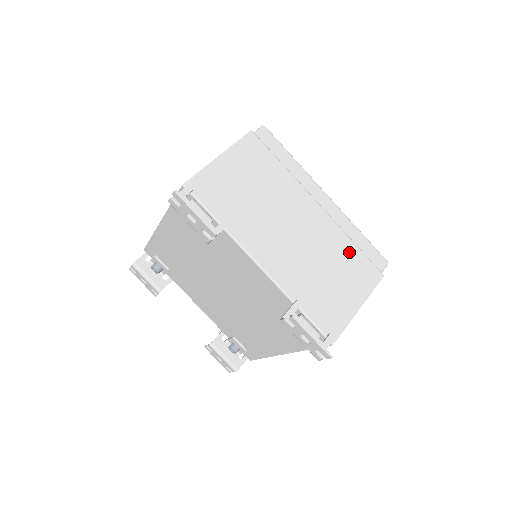
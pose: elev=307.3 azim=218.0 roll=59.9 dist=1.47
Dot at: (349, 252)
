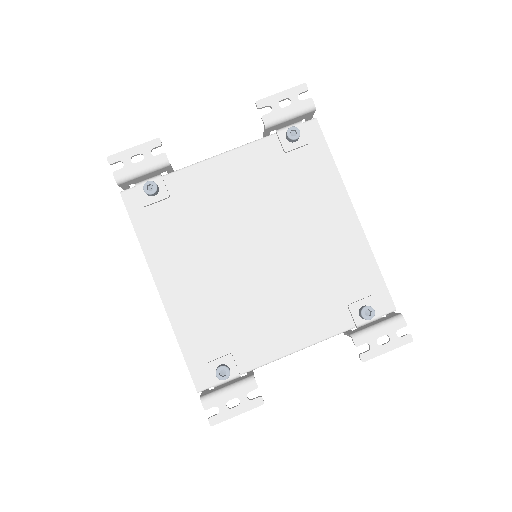
Dot at: occluded
